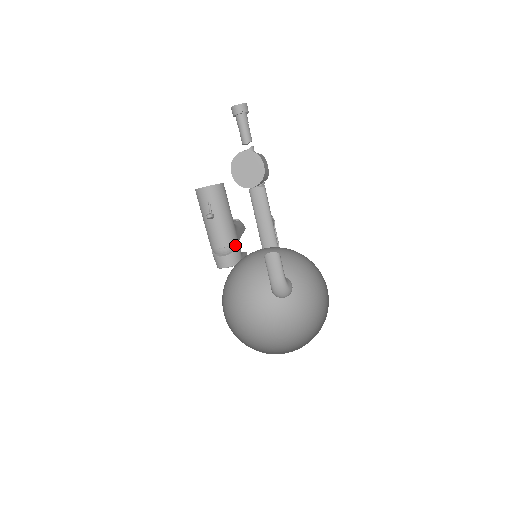
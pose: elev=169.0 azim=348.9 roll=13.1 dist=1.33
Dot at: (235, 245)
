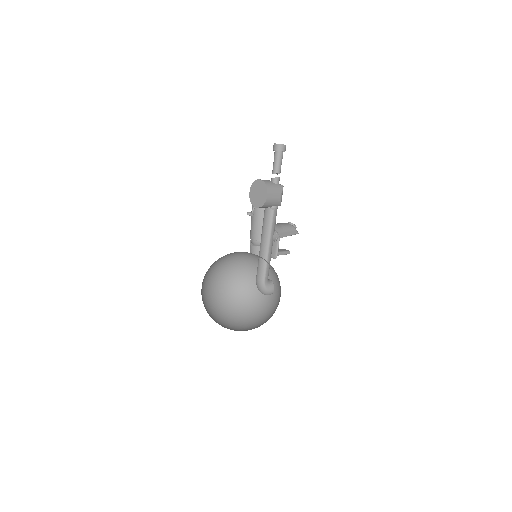
Dot at: occluded
